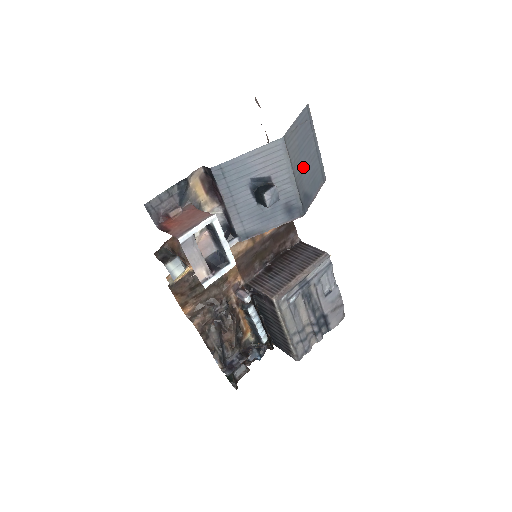
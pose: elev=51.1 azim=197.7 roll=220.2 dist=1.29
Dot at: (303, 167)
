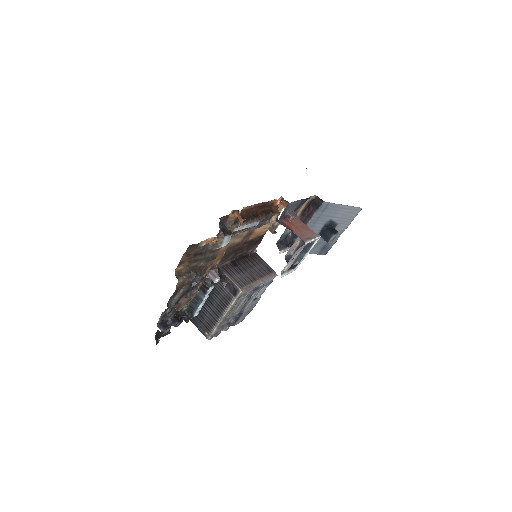
Dot at: occluded
